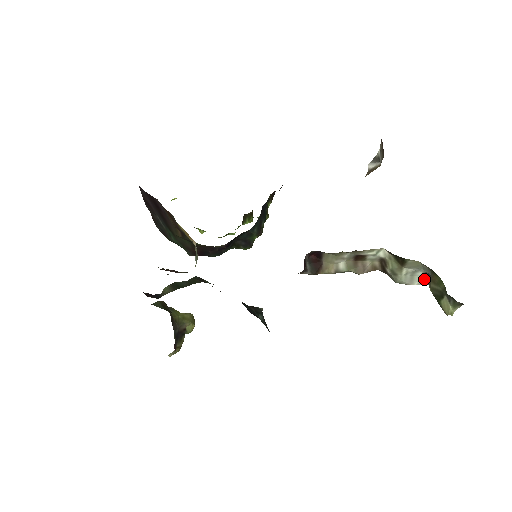
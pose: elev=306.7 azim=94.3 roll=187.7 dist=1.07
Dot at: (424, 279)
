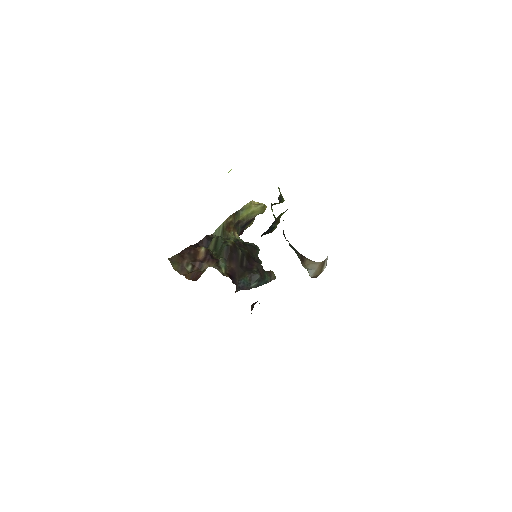
Dot at: occluded
